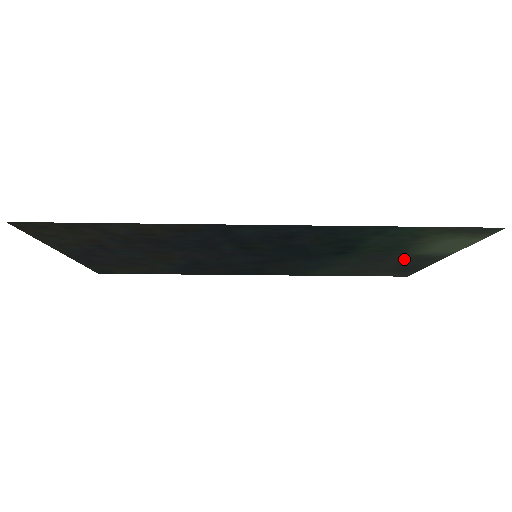
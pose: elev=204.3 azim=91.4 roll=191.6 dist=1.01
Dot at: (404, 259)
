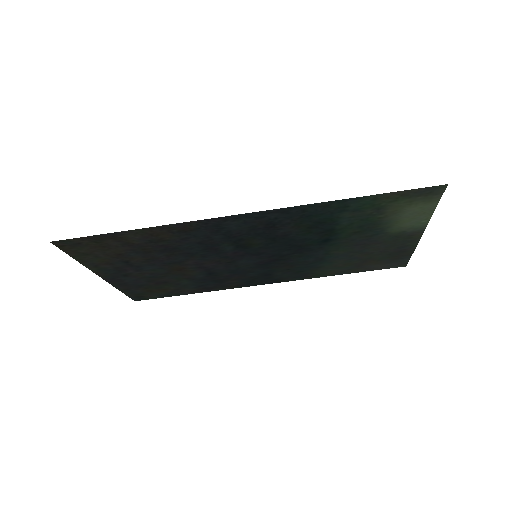
Dot at: (387, 241)
